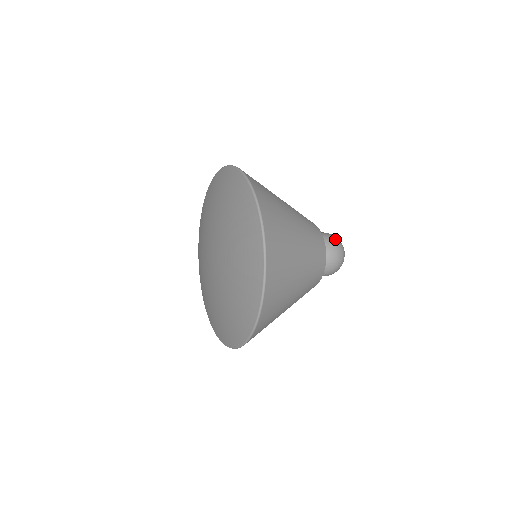
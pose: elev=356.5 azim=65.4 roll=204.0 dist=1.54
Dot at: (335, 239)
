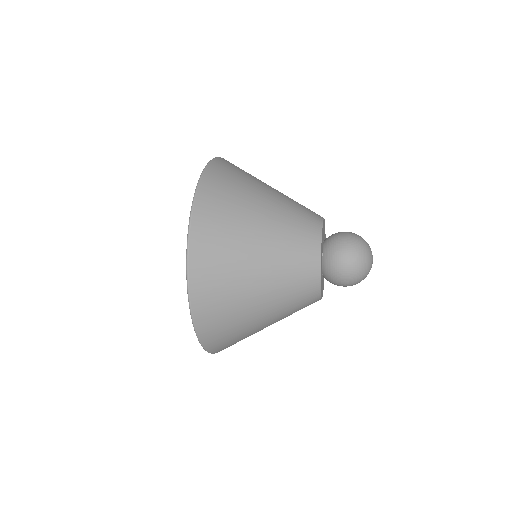
Dot at: (351, 247)
